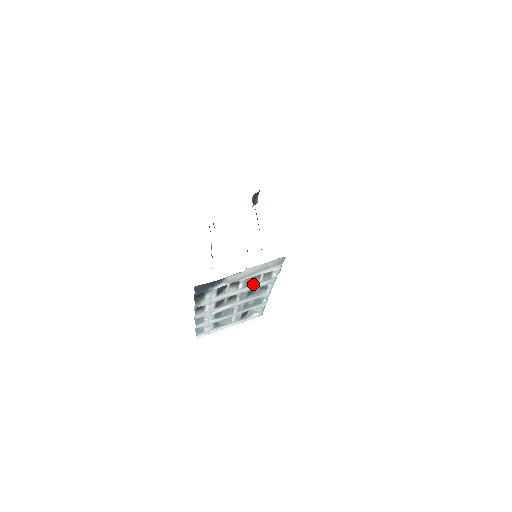
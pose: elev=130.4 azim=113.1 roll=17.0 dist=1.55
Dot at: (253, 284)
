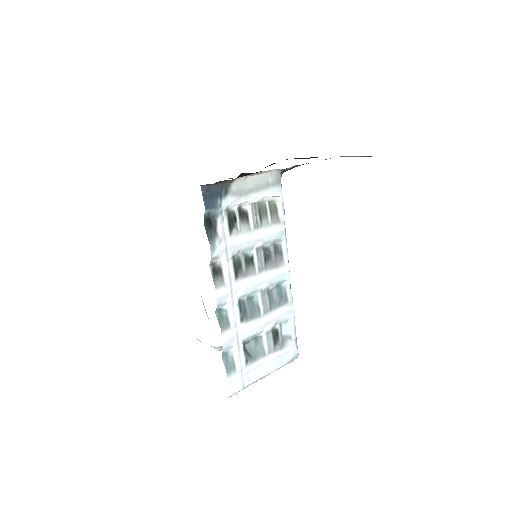
Dot at: (264, 225)
